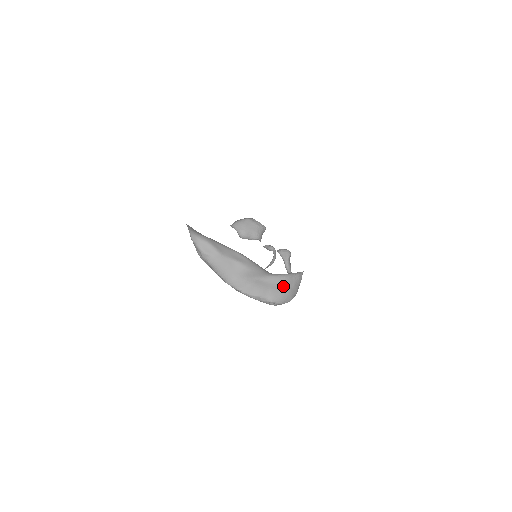
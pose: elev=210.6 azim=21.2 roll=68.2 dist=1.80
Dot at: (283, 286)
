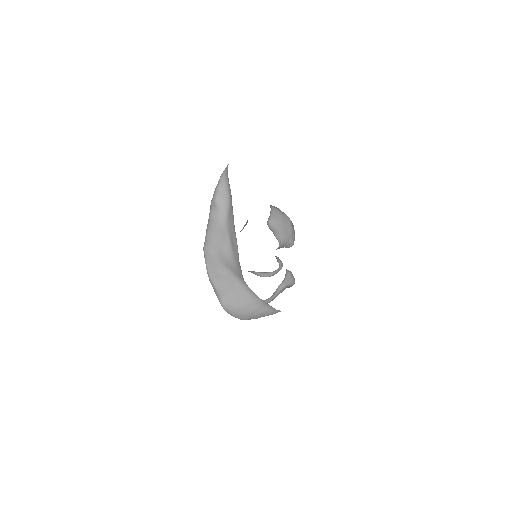
Dot at: (248, 304)
